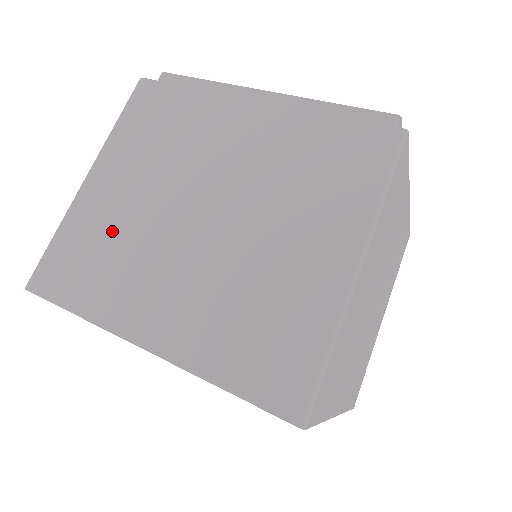
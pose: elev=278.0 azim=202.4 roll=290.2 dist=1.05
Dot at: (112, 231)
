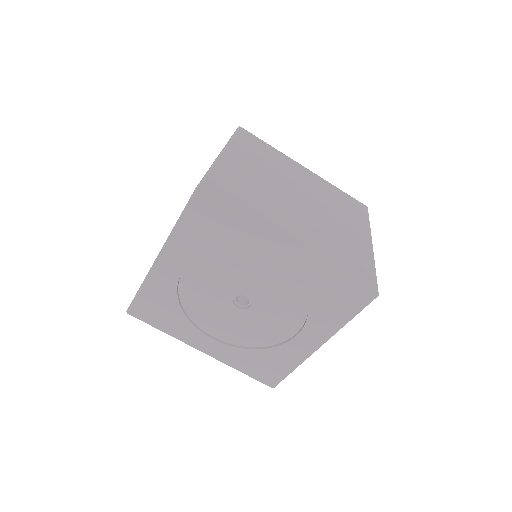
Dot at: occluded
